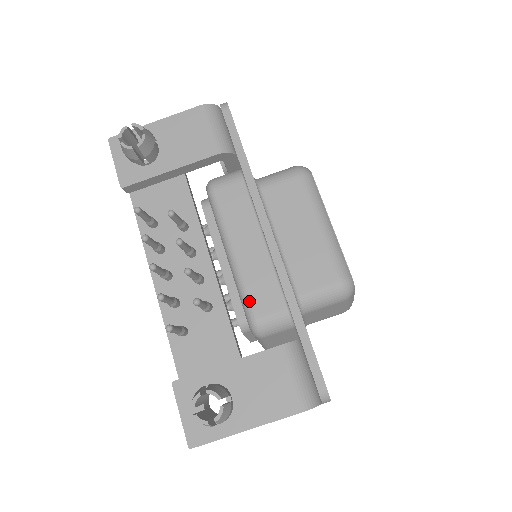
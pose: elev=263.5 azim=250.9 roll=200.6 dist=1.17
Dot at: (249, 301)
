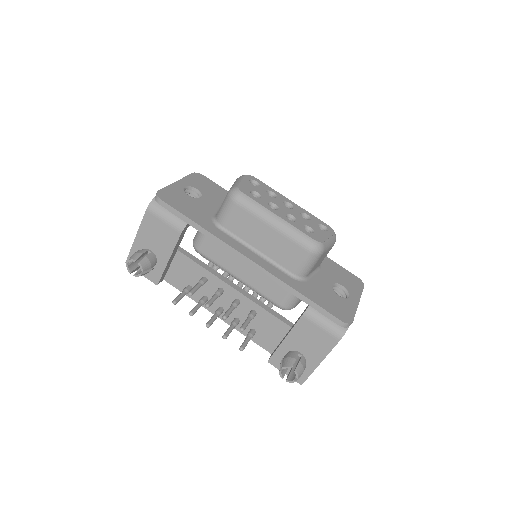
Dot at: (269, 299)
